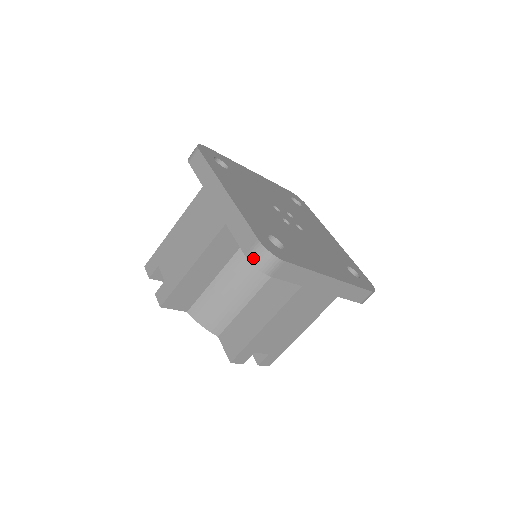
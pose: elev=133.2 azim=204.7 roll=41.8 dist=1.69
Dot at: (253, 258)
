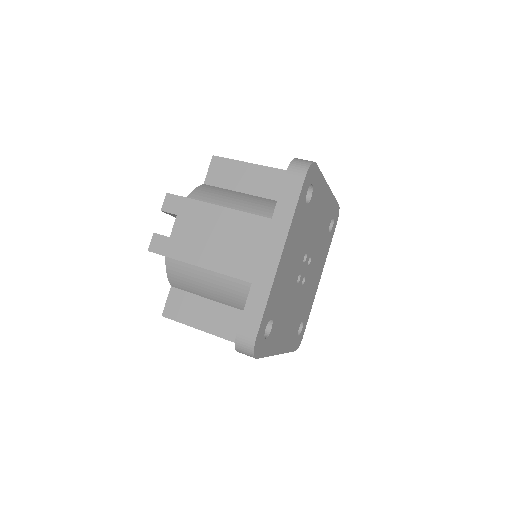
Dot at: (240, 341)
